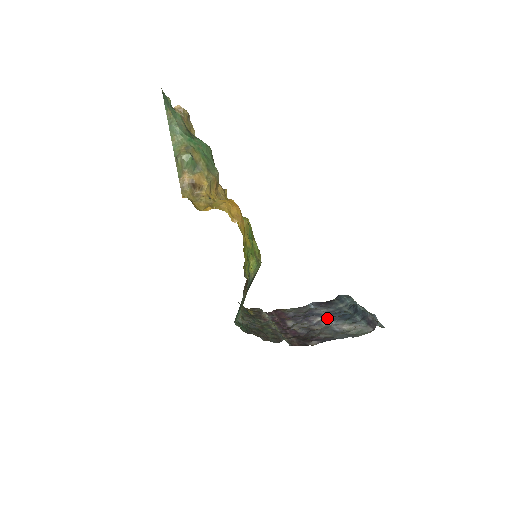
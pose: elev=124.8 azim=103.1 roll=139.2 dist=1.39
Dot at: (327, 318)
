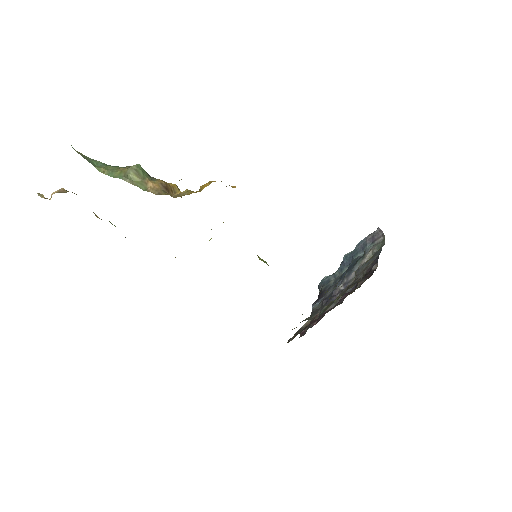
Dot at: (344, 279)
